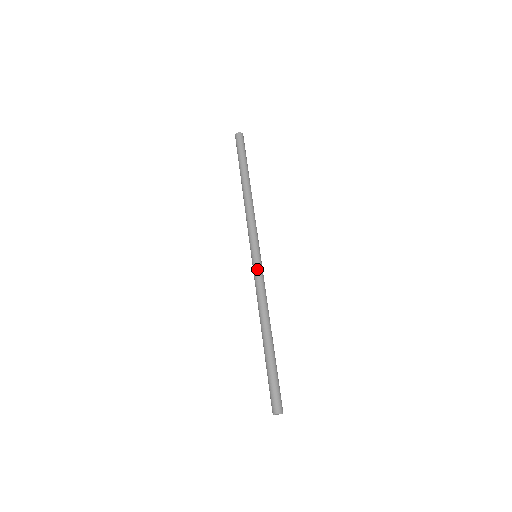
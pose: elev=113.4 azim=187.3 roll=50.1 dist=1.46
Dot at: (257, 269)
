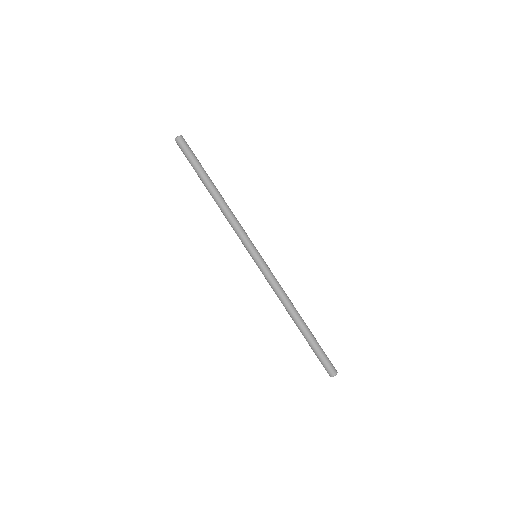
Dot at: (264, 269)
